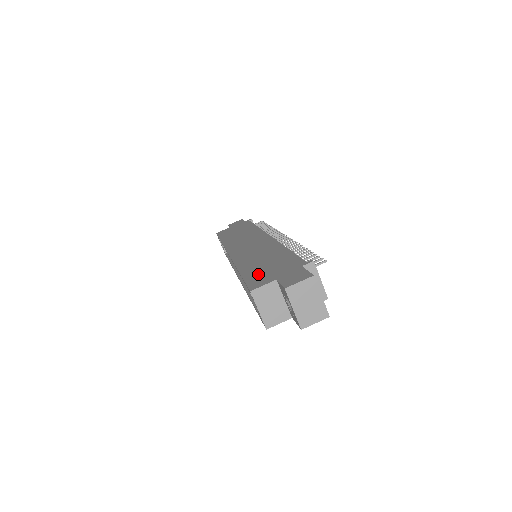
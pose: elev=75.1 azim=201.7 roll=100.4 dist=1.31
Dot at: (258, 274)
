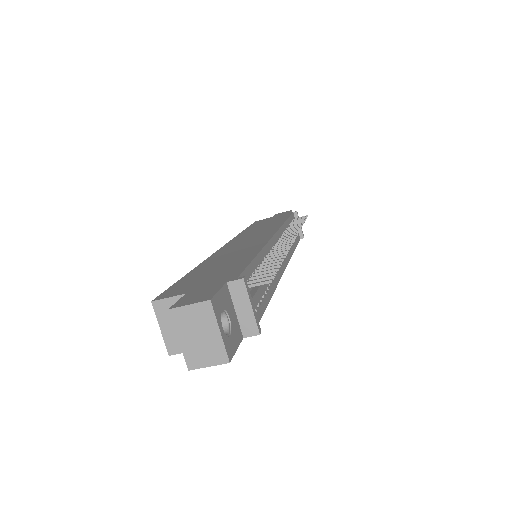
Dot at: (190, 280)
